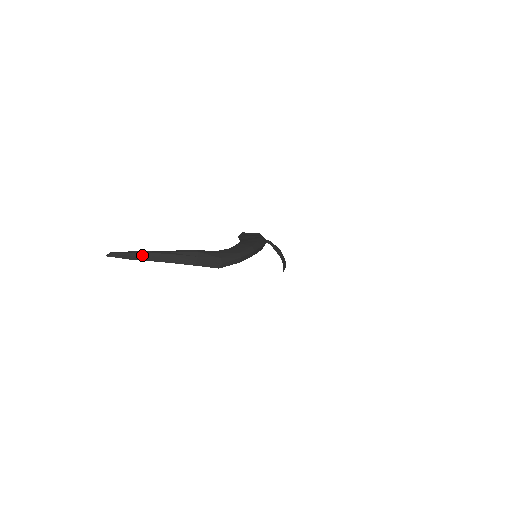
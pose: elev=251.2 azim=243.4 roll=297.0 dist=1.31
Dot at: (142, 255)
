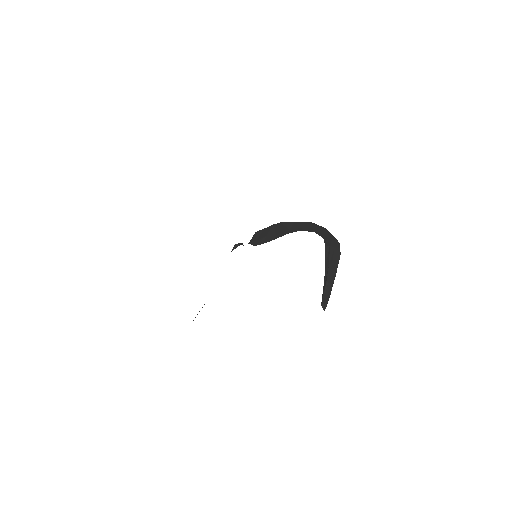
Dot at: (330, 282)
